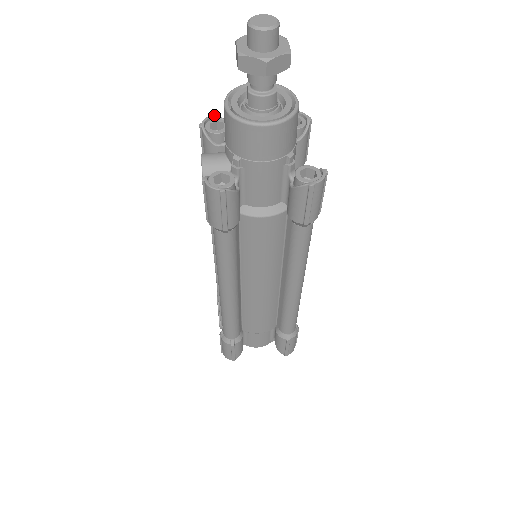
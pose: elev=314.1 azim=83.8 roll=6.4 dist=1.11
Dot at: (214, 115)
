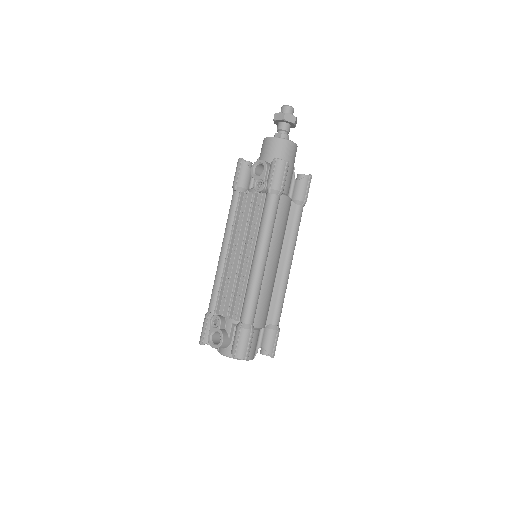
Dot at: occluded
